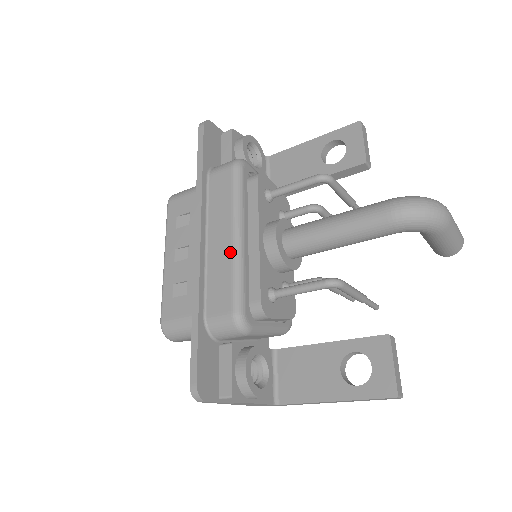
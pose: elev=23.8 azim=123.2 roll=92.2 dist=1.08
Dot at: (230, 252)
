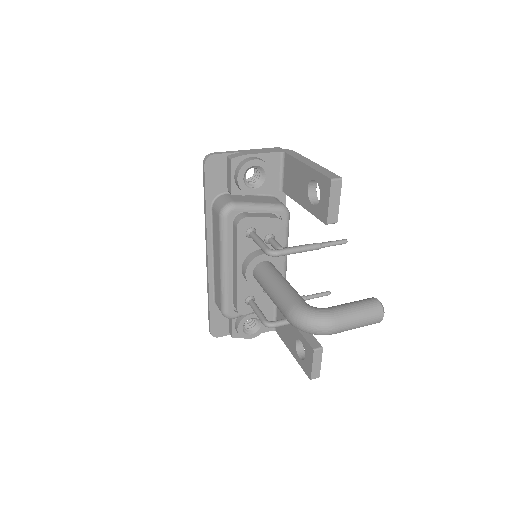
Dot at: (219, 276)
